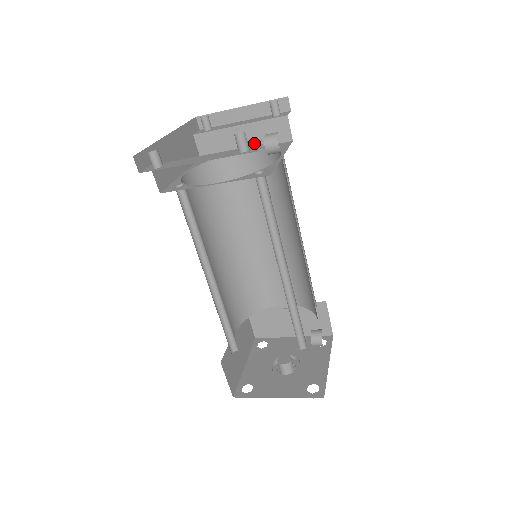
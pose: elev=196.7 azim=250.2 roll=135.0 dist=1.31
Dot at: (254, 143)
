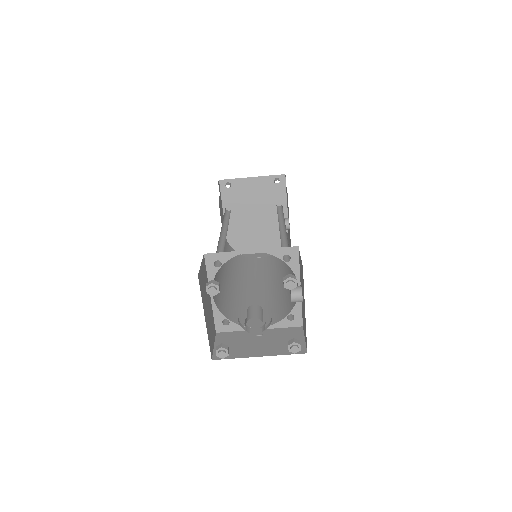
Dot at: occluded
